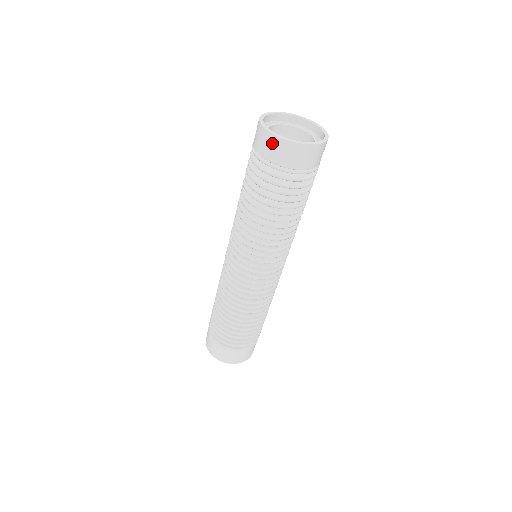
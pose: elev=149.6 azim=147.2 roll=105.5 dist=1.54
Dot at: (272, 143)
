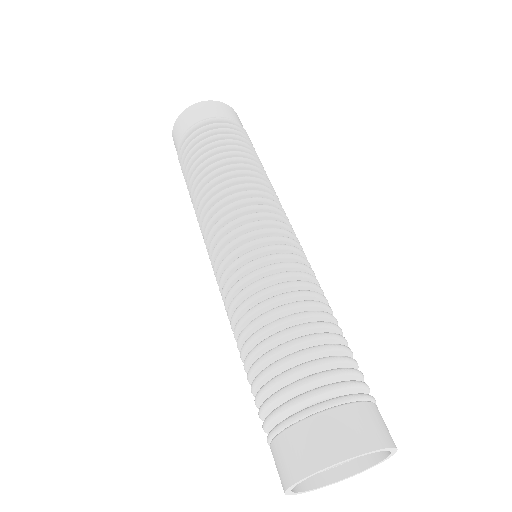
Dot at: (174, 134)
